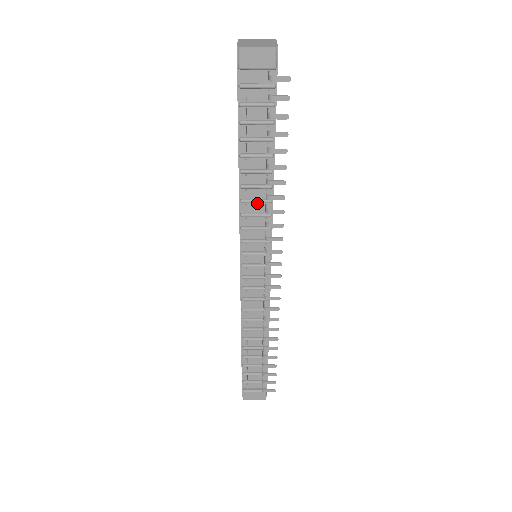
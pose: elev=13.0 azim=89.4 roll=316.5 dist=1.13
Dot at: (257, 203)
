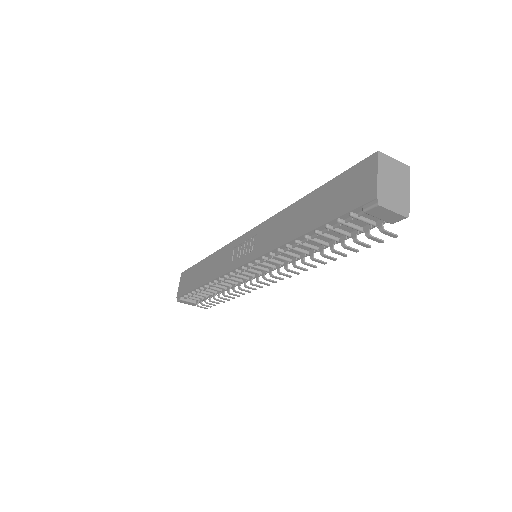
Dot at: (290, 254)
